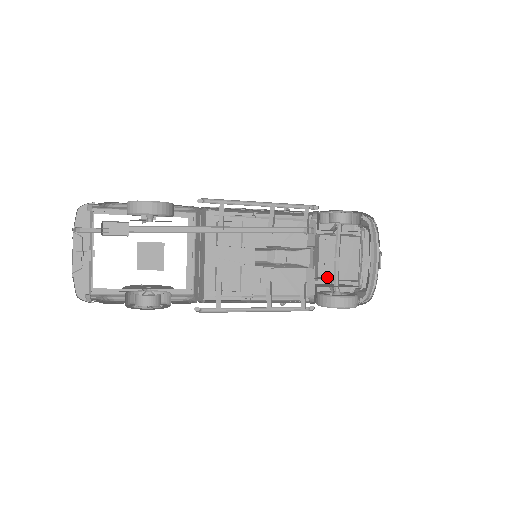
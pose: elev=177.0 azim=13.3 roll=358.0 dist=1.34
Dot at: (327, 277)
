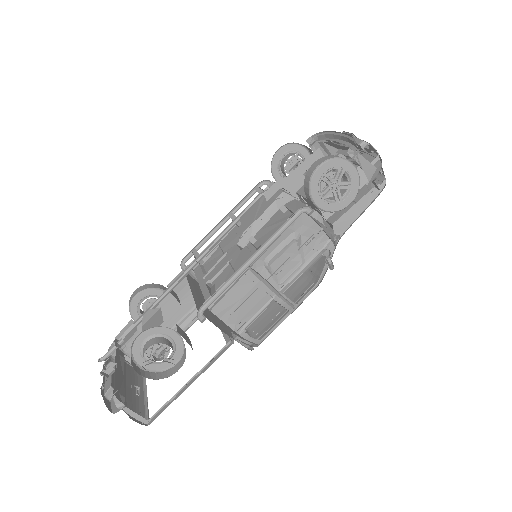
Dot at: occluded
